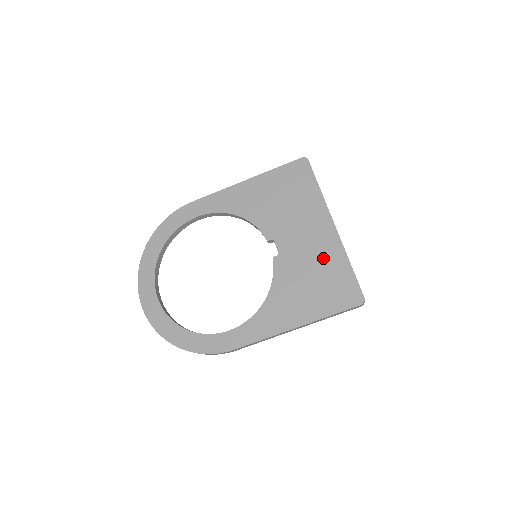
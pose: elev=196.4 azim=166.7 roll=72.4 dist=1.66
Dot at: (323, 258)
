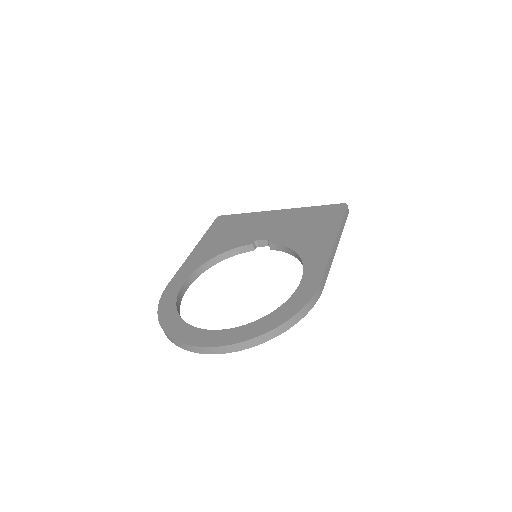
Dot at: (296, 218)
